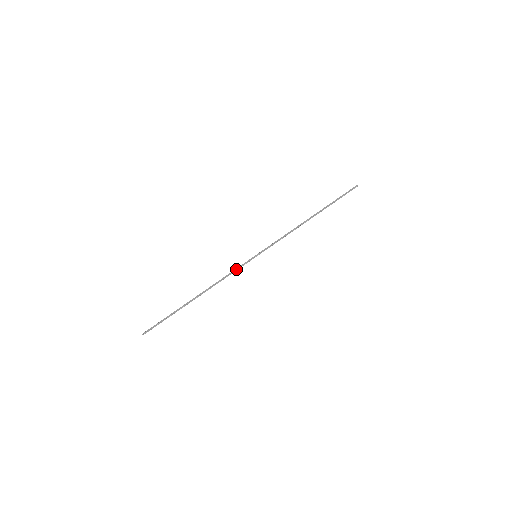
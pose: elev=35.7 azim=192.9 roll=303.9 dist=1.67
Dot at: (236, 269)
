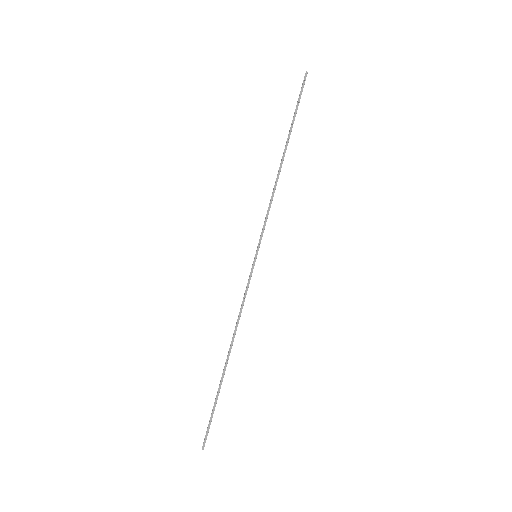
Dot at: (247, 290)
